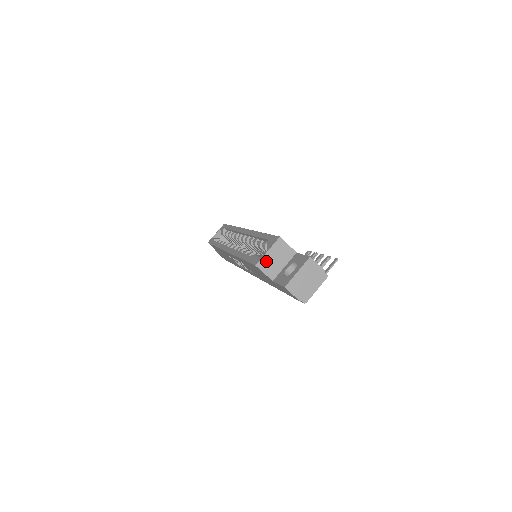
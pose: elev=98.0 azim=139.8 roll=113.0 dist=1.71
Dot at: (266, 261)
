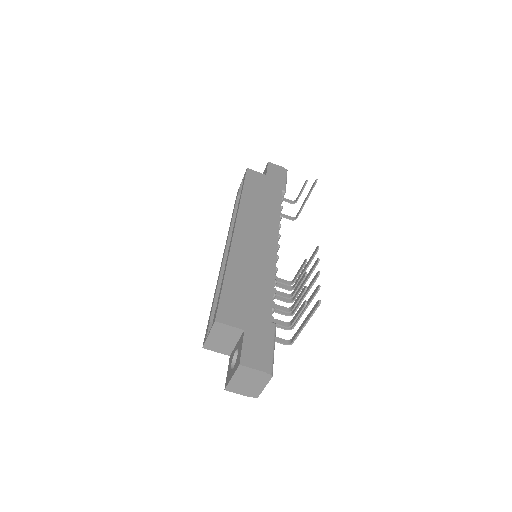
Dot at: (212, 343)
